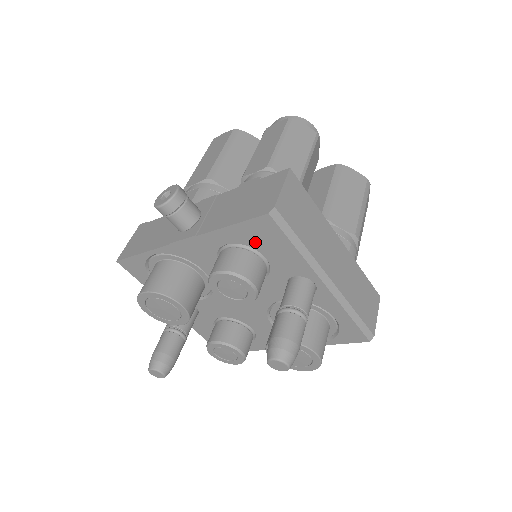
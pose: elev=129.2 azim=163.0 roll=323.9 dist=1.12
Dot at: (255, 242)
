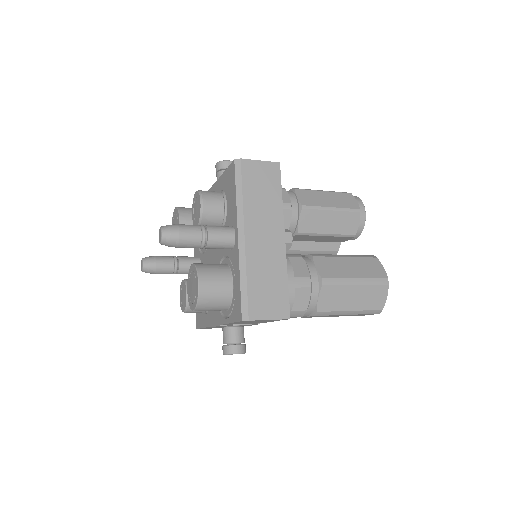
Dot at: (227, 188)
